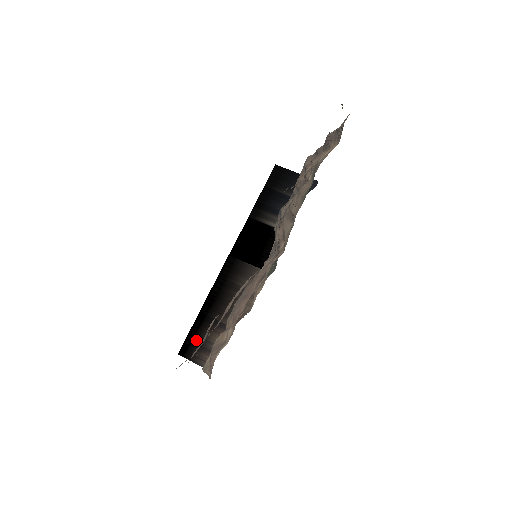
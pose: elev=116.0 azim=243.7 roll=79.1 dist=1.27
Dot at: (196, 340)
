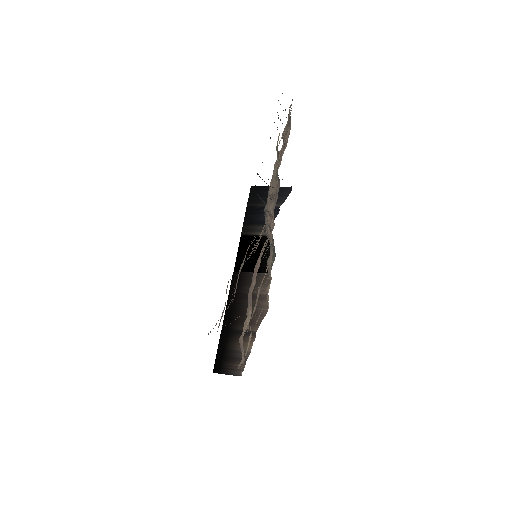
Dot at: (226, 354)
